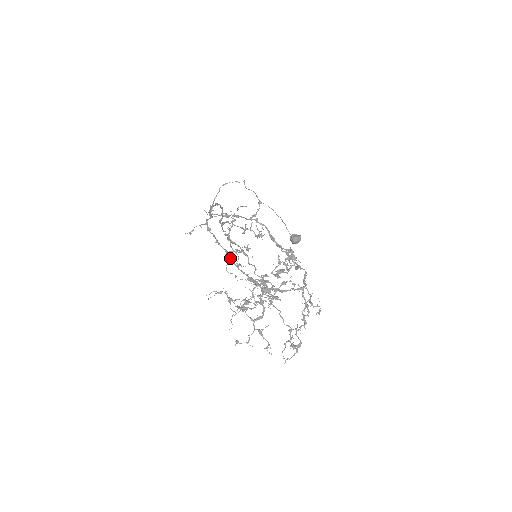
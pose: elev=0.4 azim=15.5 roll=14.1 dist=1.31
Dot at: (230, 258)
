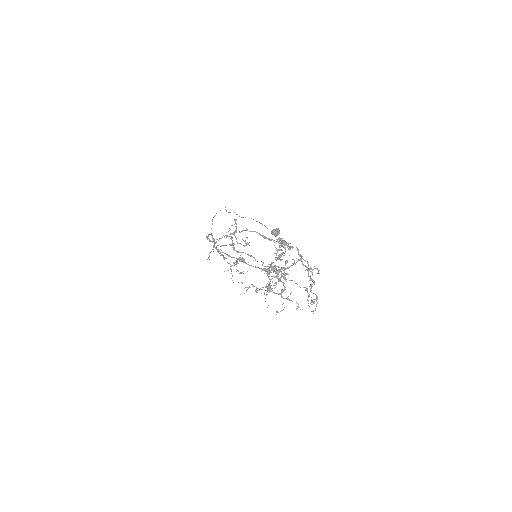
Dot at: (243, 262)
